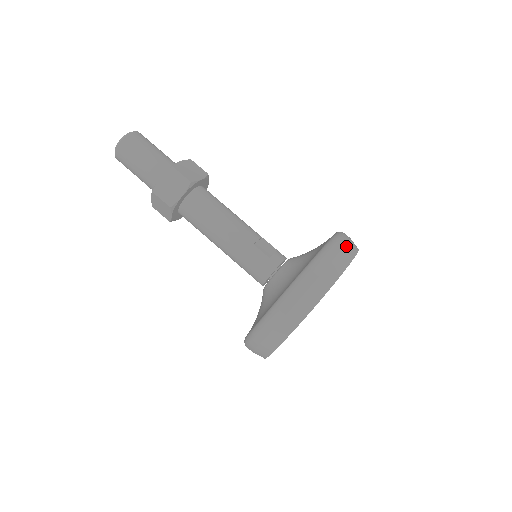
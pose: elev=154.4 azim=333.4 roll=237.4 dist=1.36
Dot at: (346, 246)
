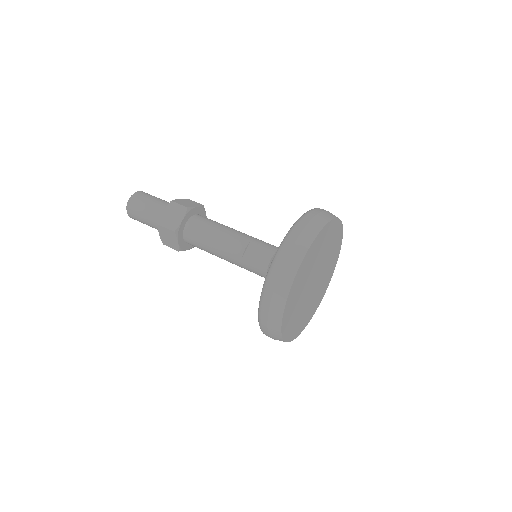
Dot at: (289, 256)
